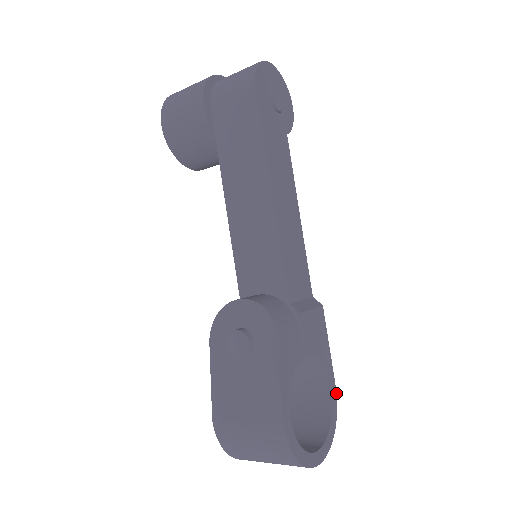
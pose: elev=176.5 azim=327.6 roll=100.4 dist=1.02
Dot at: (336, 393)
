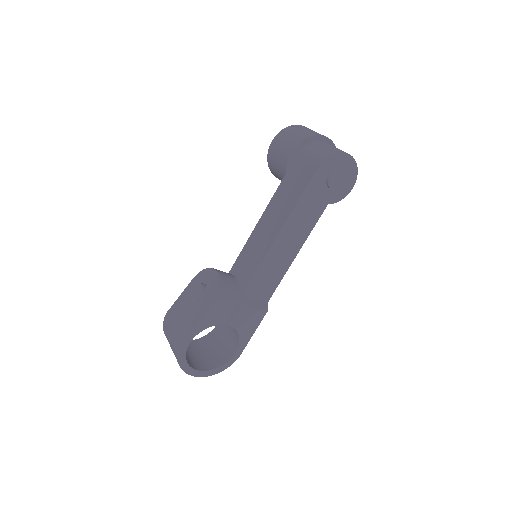
Dot at: (238, 357)
